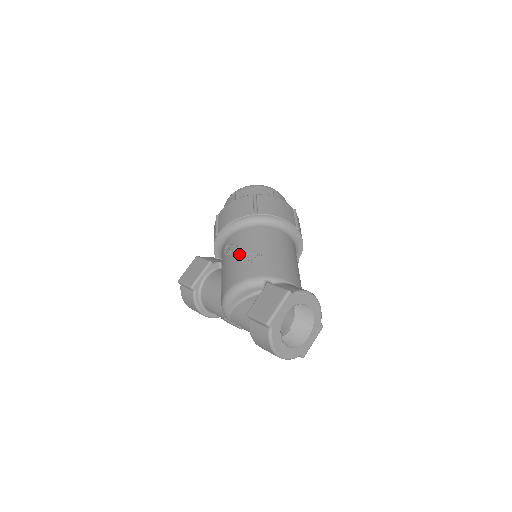
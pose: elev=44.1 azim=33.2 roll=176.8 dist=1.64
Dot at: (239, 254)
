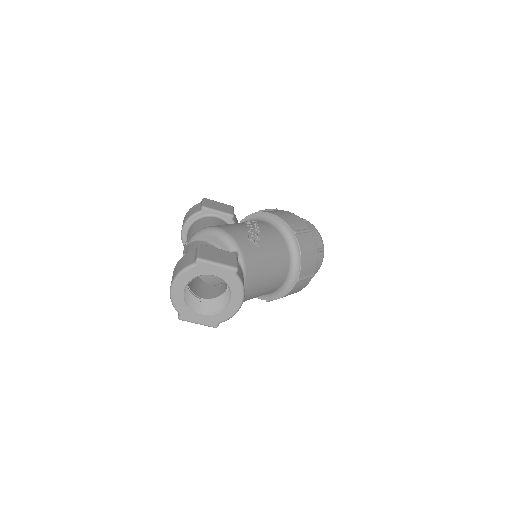
Dot at: (251, 228)
